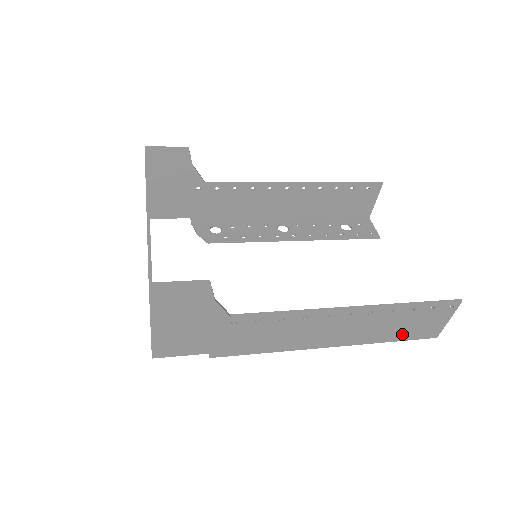
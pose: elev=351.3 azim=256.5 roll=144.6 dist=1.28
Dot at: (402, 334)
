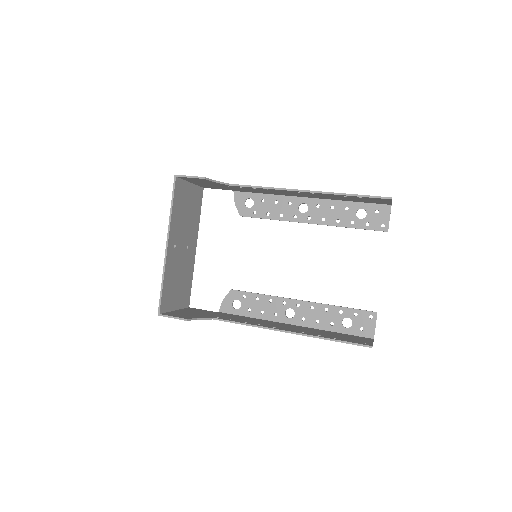
Dot at: occluded
